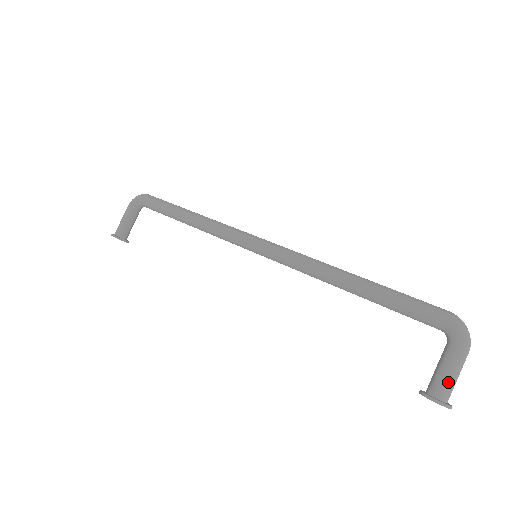
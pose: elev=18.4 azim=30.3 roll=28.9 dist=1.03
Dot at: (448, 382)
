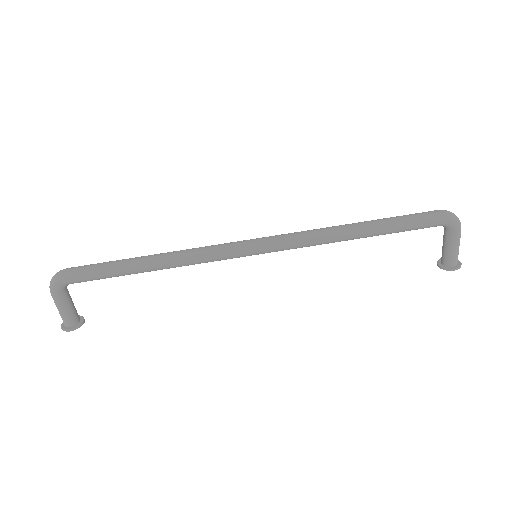
Dot at: (457, 254)
